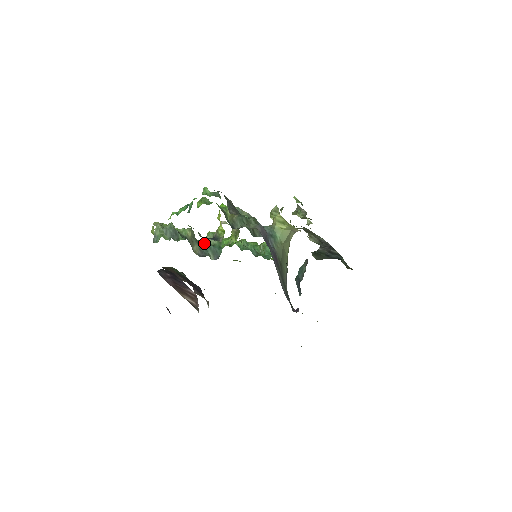
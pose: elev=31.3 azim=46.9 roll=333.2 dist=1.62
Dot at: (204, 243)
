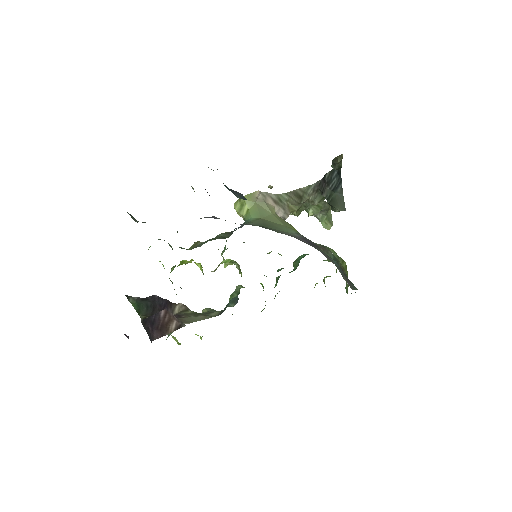
Dot at: occluded
